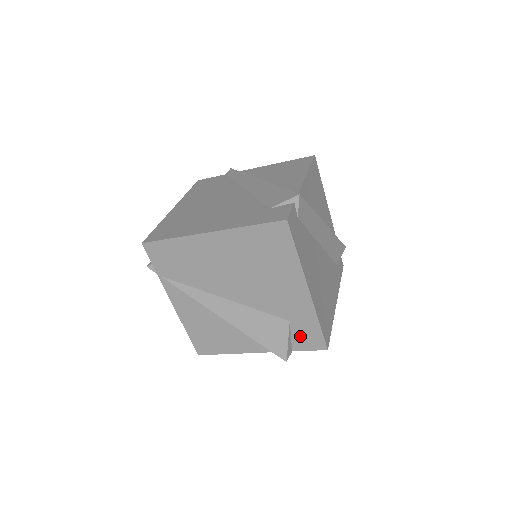
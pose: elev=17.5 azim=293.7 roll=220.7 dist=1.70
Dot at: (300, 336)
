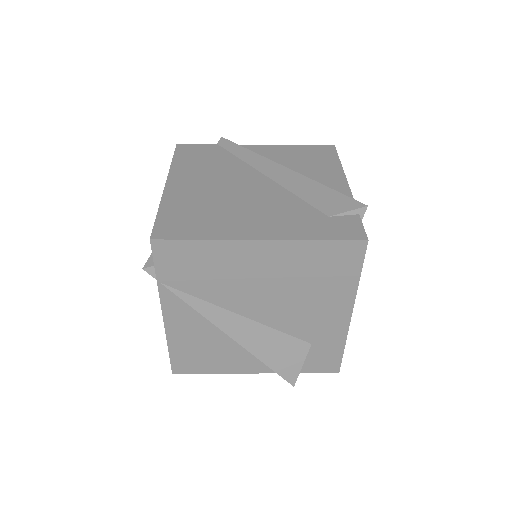
Dot at: (315, 359)
